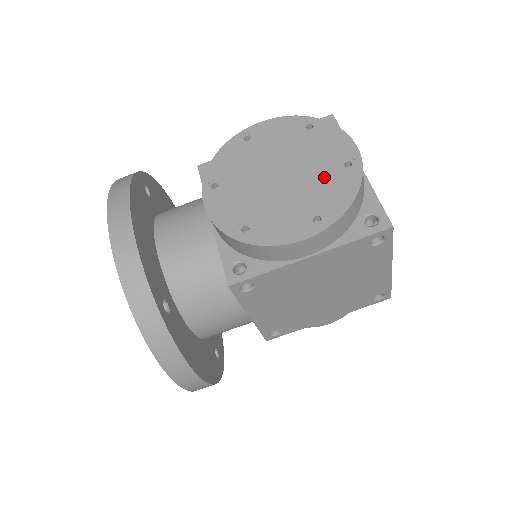
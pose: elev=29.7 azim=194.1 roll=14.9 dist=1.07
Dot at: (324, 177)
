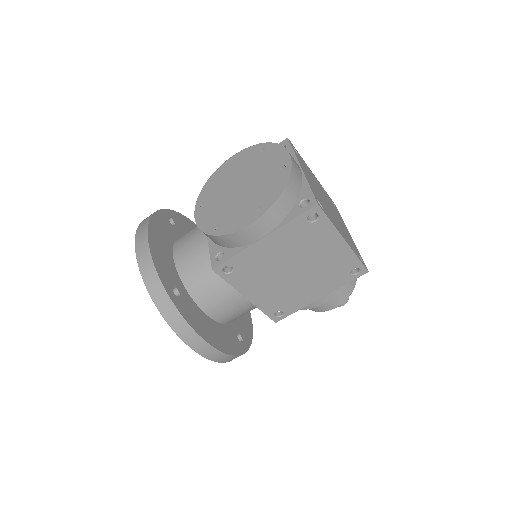
Dot at: (267, 180)
